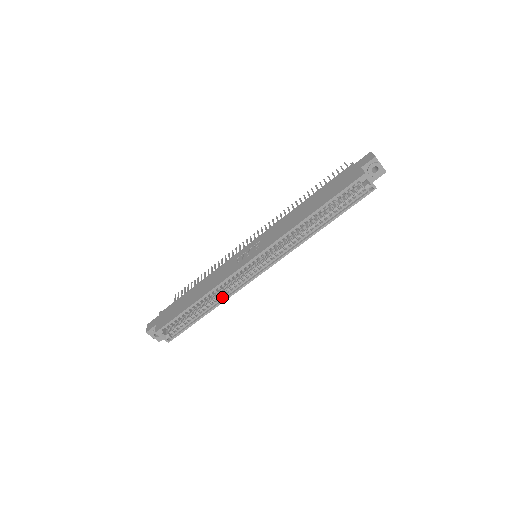
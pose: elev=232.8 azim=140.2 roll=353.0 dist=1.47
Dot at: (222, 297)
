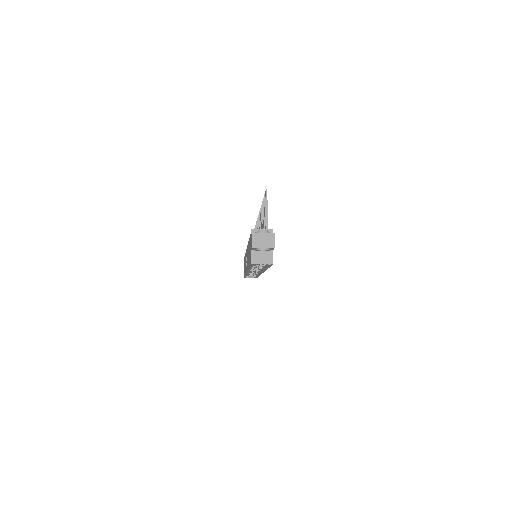
Dot at: occluded
